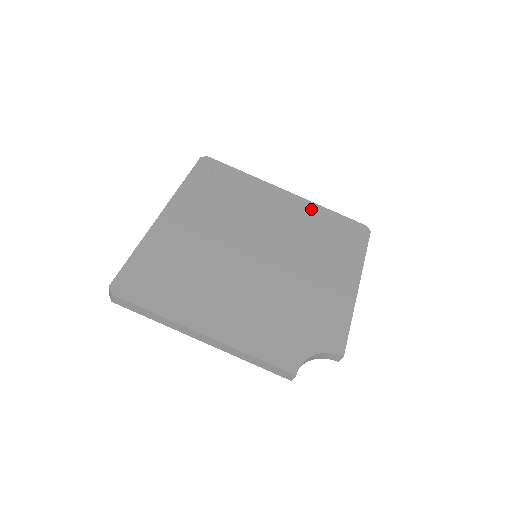
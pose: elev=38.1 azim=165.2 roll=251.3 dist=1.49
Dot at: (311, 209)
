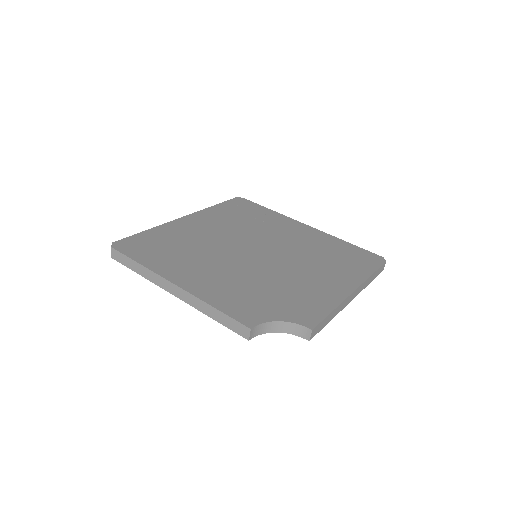
Dot at: (326, 238)
